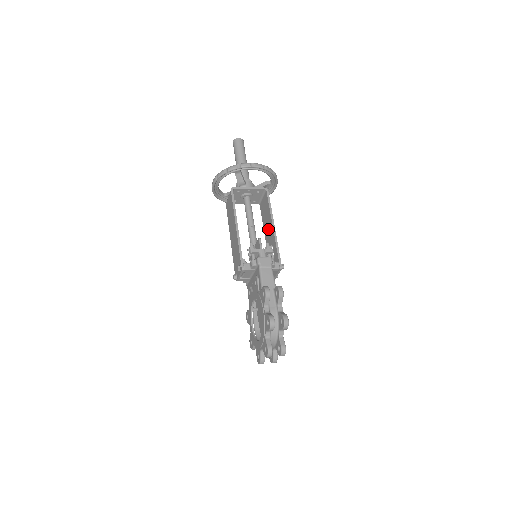
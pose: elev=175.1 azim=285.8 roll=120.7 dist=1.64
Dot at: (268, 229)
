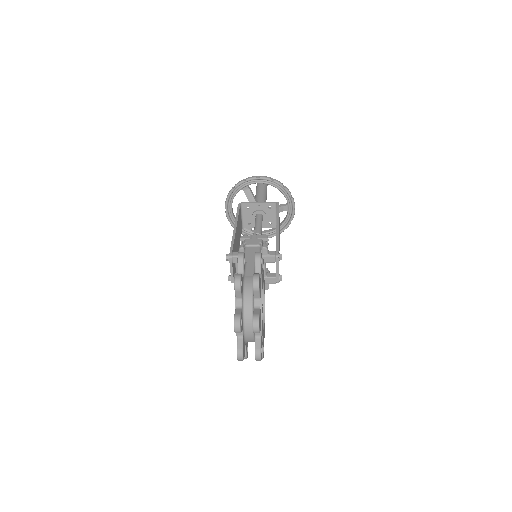
Dot at: occluded
